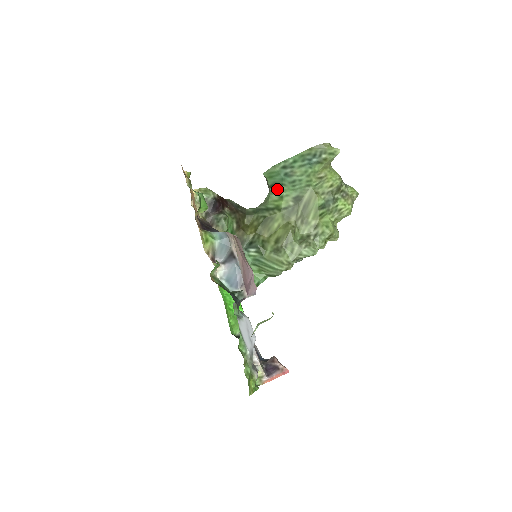
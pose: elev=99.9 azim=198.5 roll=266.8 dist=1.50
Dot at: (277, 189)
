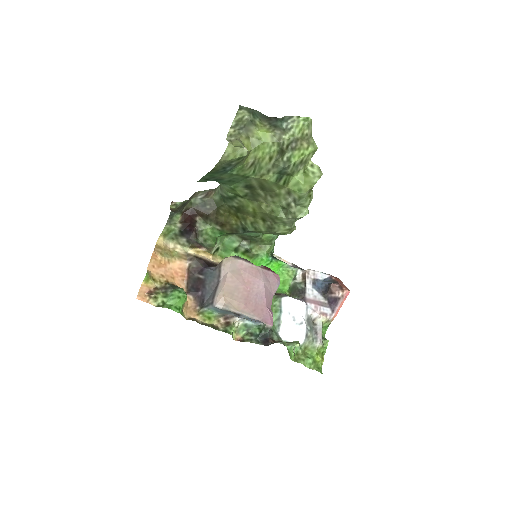
Dot at: (221, 183)
